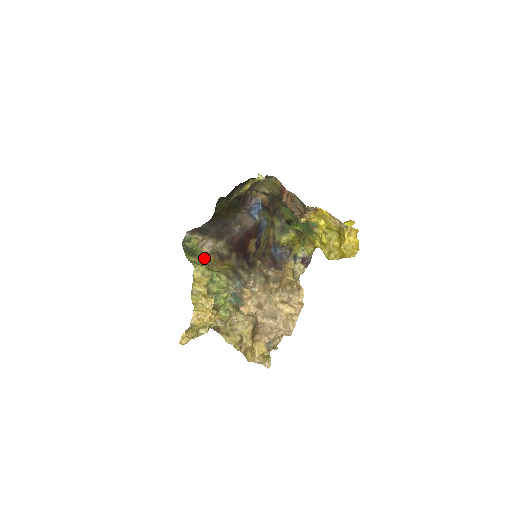
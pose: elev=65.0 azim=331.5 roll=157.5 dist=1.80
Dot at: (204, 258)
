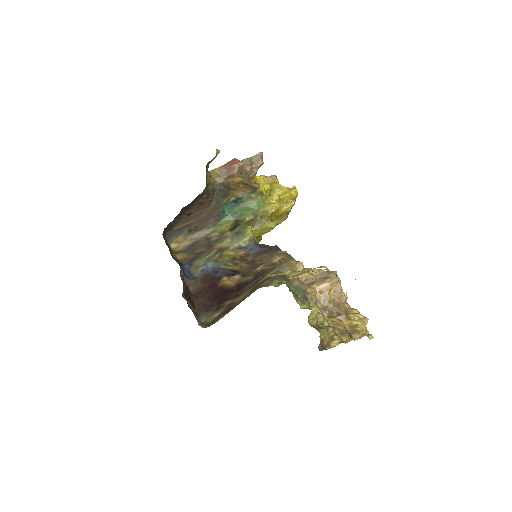
Dot at: occluded
